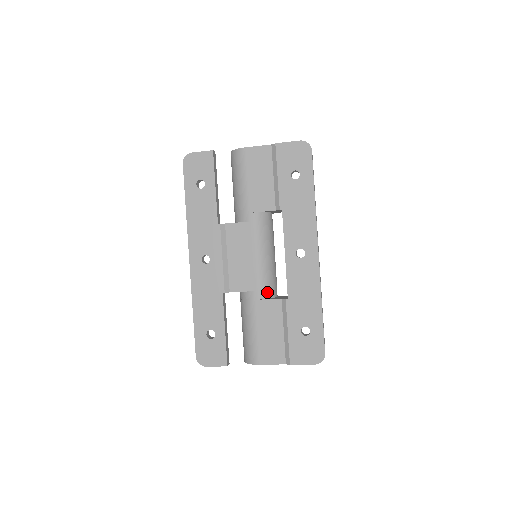
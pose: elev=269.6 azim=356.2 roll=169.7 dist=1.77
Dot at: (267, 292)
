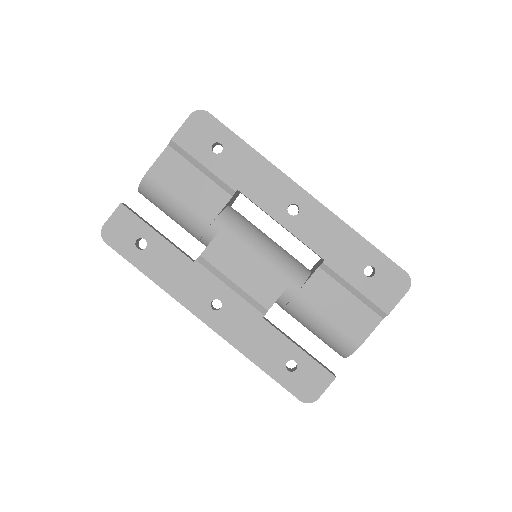
Dot at: (300, 275)
